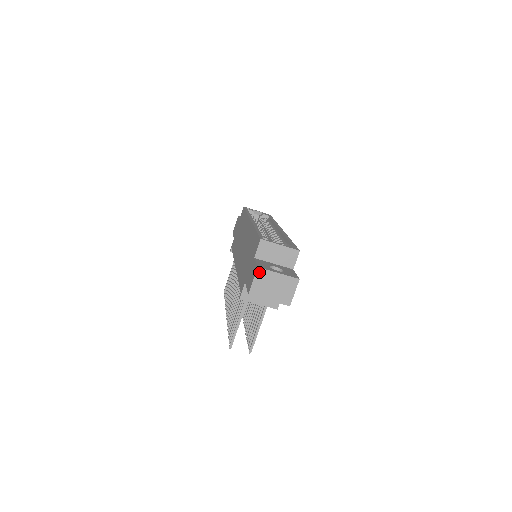
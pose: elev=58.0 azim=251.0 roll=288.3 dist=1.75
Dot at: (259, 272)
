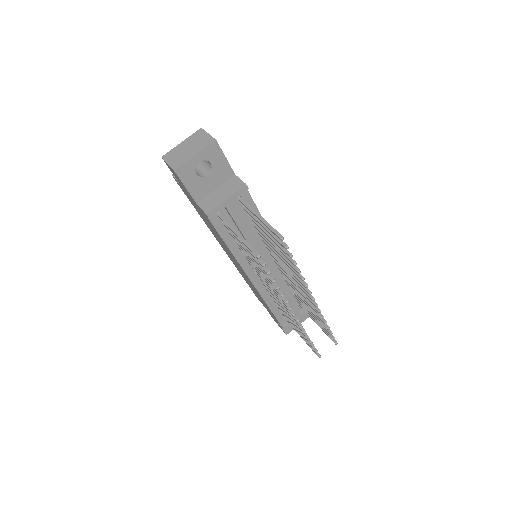
Dot at: (166, 157)
